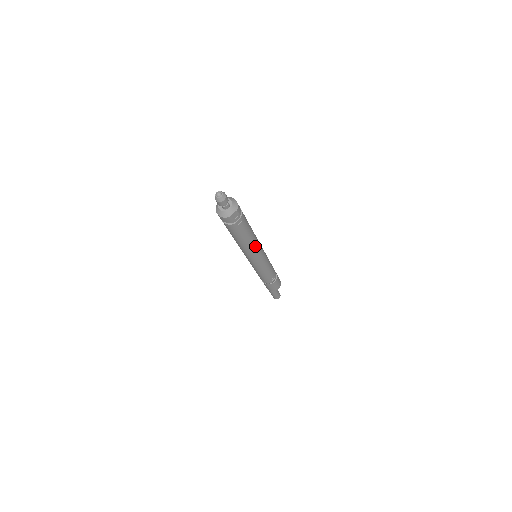
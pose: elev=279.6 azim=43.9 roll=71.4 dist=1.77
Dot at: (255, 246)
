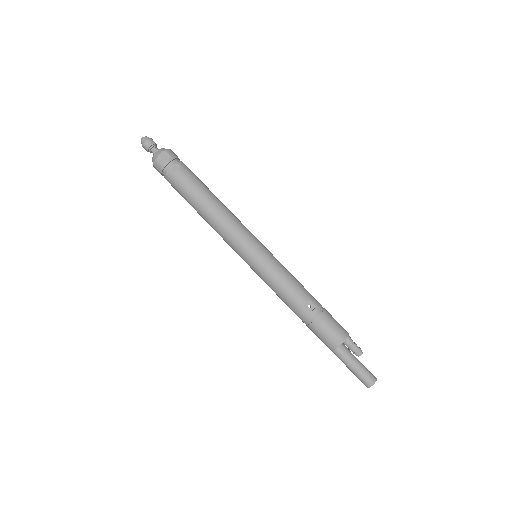
Dot at: (226, 218)
